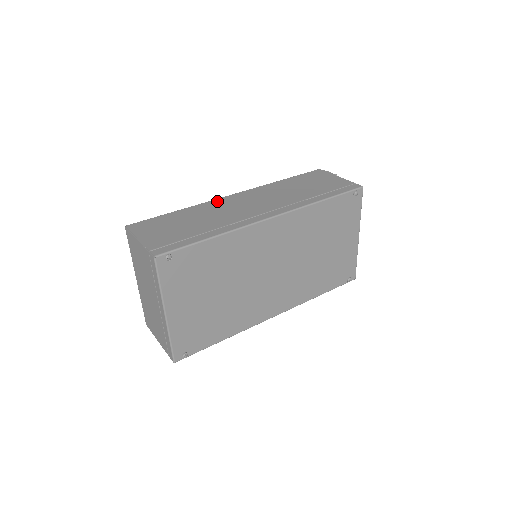
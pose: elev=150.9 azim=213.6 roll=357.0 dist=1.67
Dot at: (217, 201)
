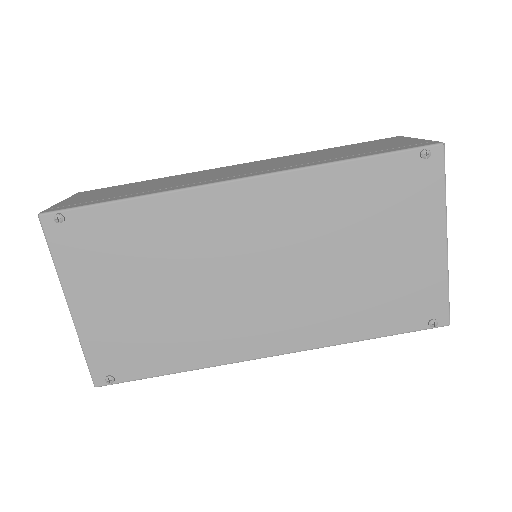
Dot at: (207, 170)
